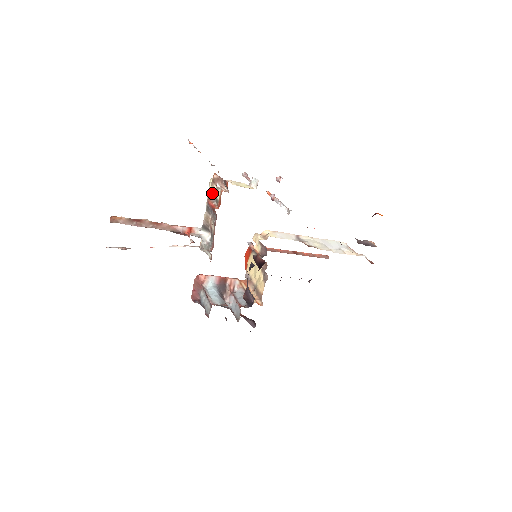
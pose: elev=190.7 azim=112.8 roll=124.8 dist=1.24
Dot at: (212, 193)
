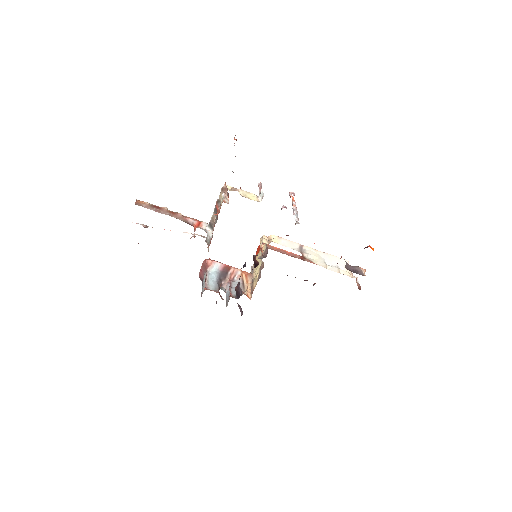
Dot at: (220, 199)
